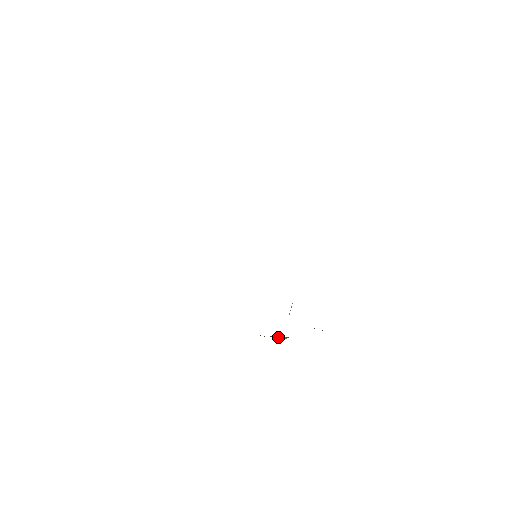
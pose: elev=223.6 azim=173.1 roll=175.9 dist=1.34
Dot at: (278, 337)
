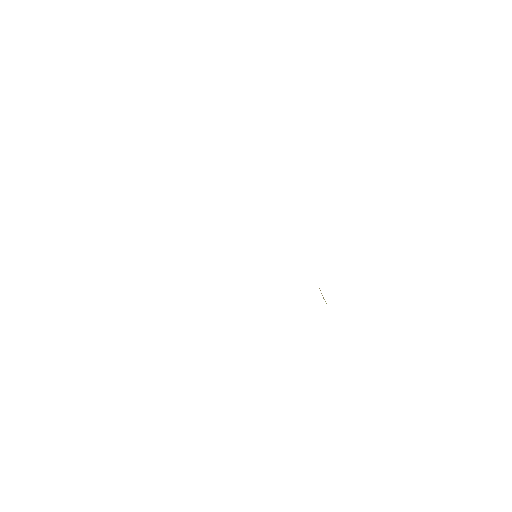
Dot at: occluded
